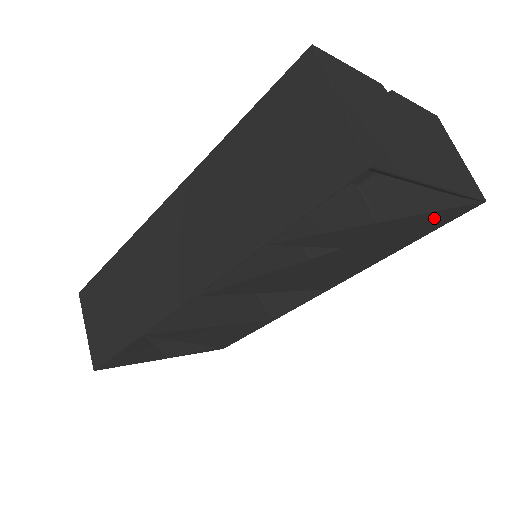
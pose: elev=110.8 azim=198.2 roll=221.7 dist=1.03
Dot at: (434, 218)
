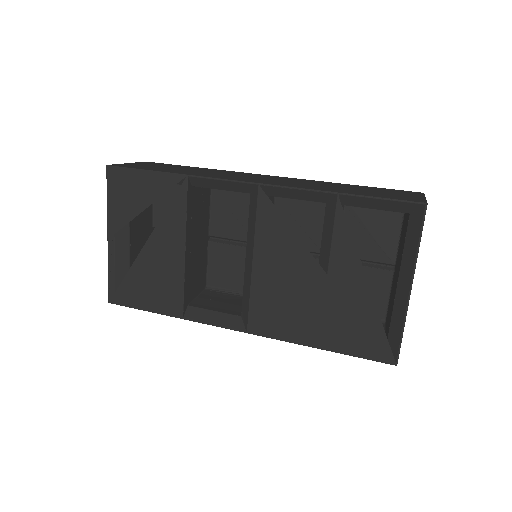
Dot at: (372, 332)
